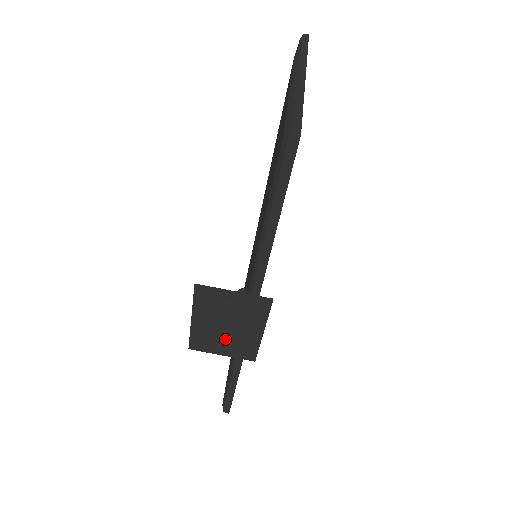
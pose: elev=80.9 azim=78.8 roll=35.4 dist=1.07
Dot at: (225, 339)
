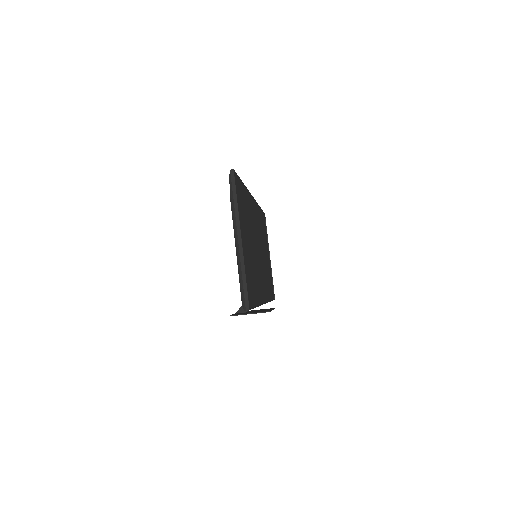
Dot at: occluded
